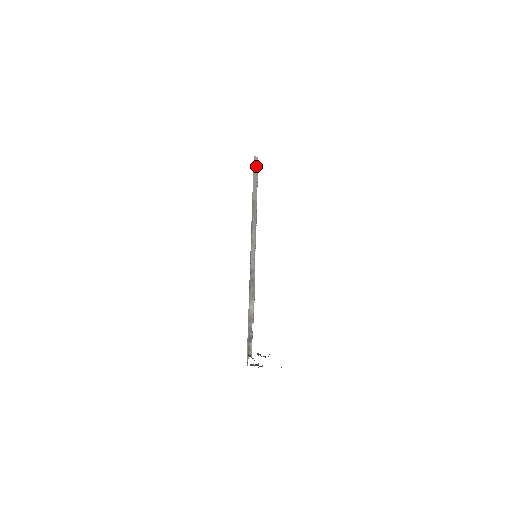
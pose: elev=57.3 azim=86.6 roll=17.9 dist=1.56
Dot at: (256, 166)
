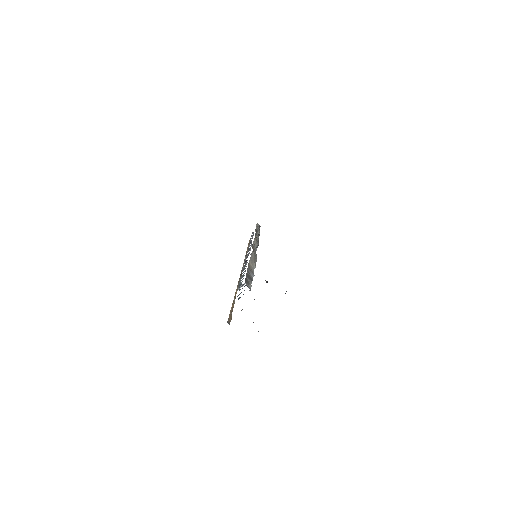
Dot at: occluded
